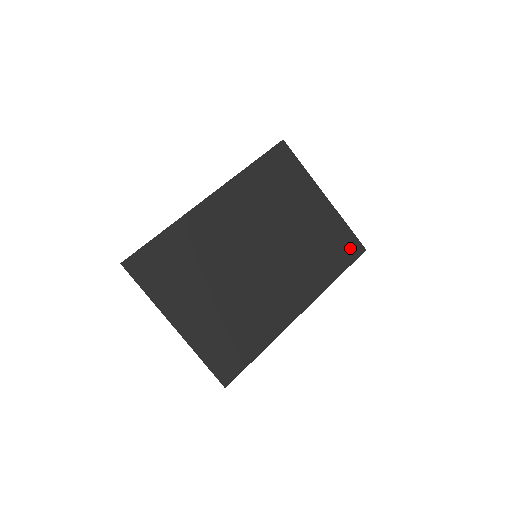
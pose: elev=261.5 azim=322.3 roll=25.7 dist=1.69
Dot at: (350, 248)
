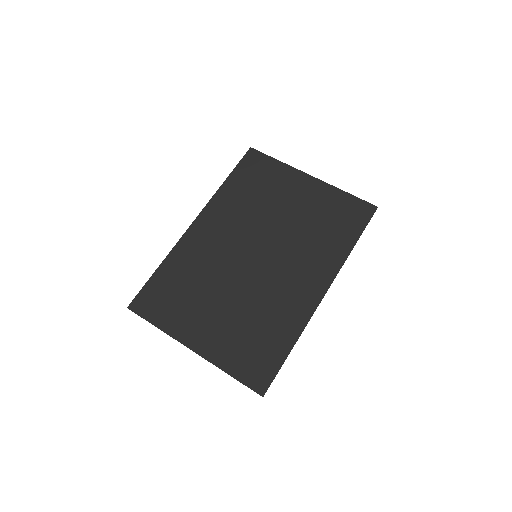
Dot at: (358, 212)
